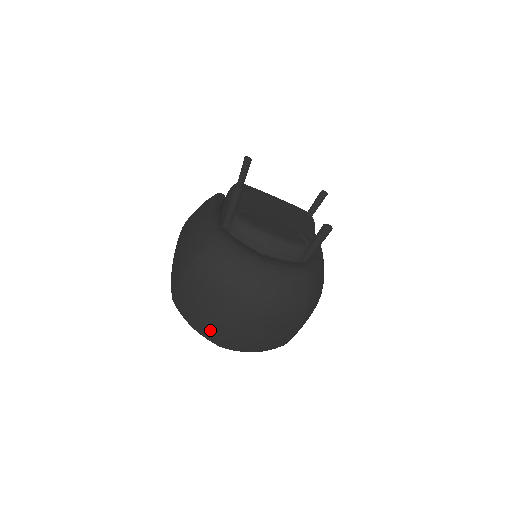
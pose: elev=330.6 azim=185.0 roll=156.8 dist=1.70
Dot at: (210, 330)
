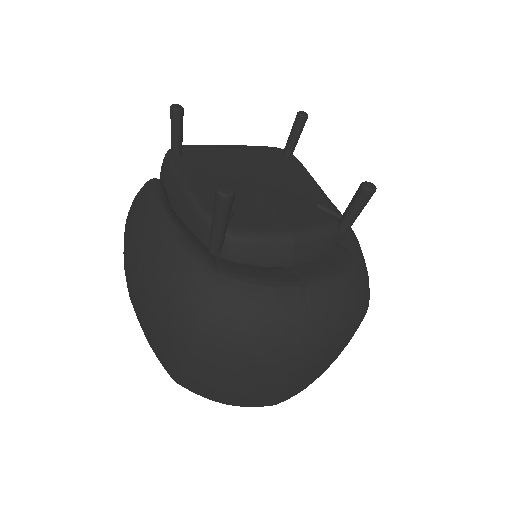
Dot at: (255, 400)
